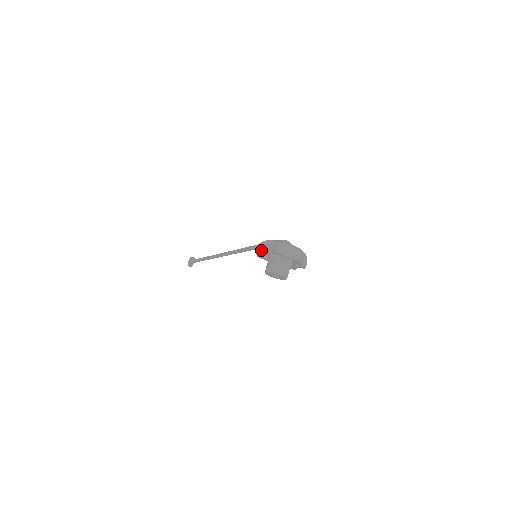
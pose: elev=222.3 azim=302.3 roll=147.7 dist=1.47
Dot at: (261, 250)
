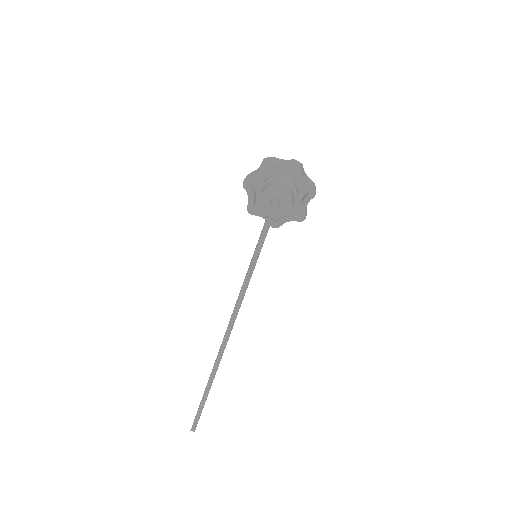
Dot at: (246, 178)
